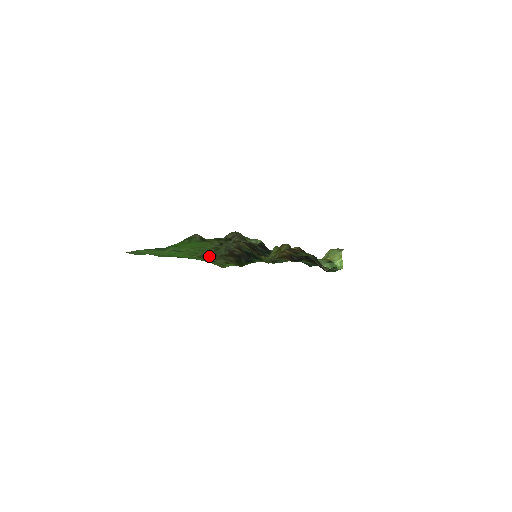
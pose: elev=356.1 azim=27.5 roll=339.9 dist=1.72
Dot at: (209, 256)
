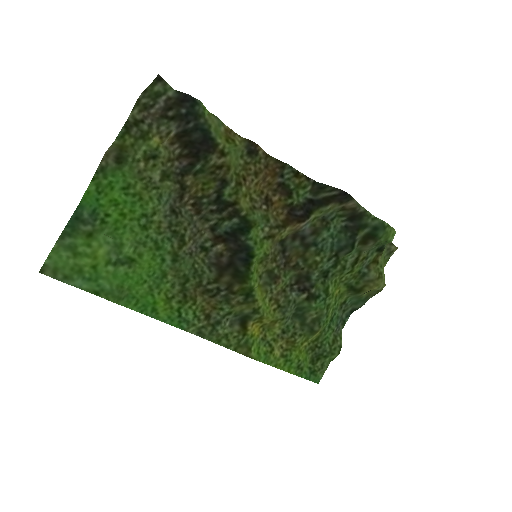
Dot at: (195, 295)
